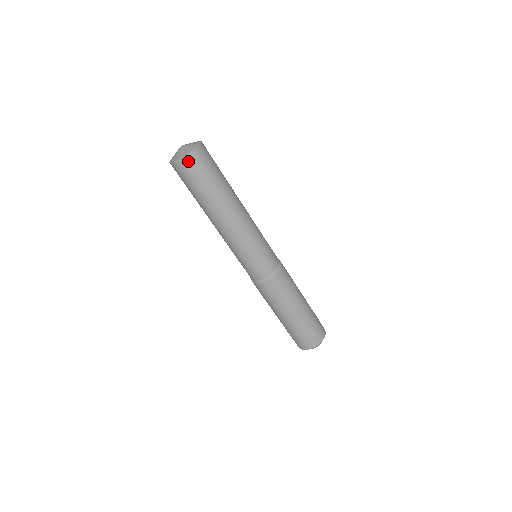
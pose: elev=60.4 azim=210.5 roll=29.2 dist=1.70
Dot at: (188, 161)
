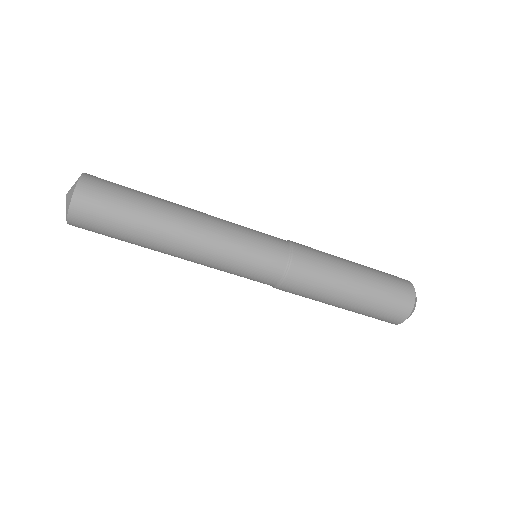
Dot at: (78, 210)
